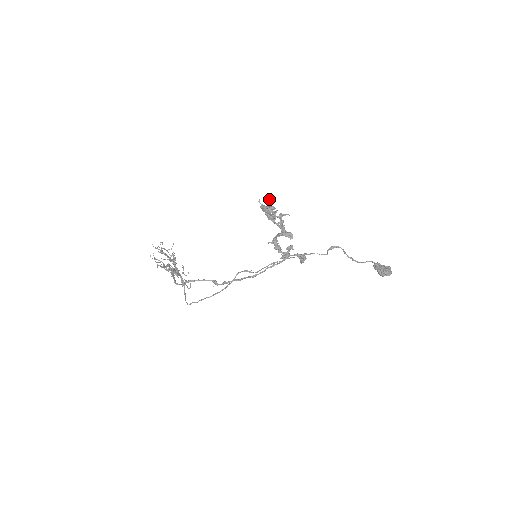
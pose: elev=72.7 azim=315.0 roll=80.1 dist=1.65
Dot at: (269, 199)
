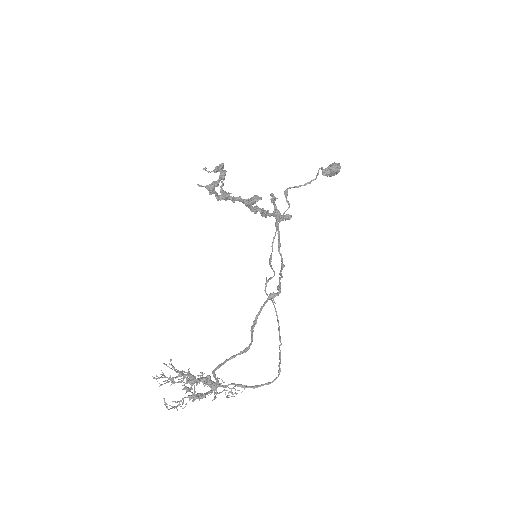
Dot at: occluded
